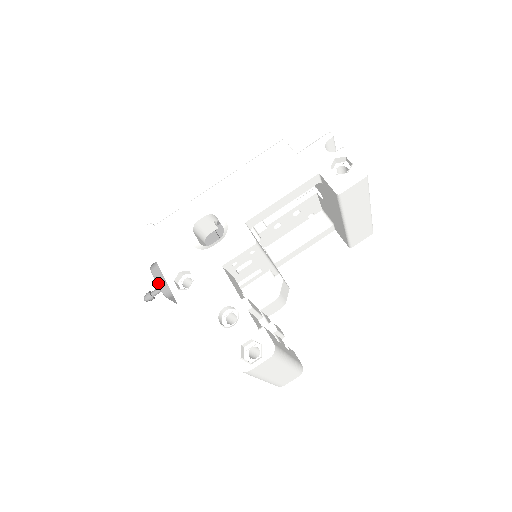
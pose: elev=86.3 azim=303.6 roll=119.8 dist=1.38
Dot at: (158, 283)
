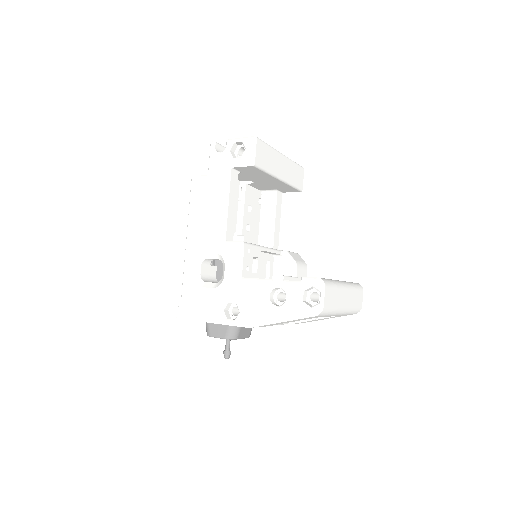
Dot at: (222, 337)
